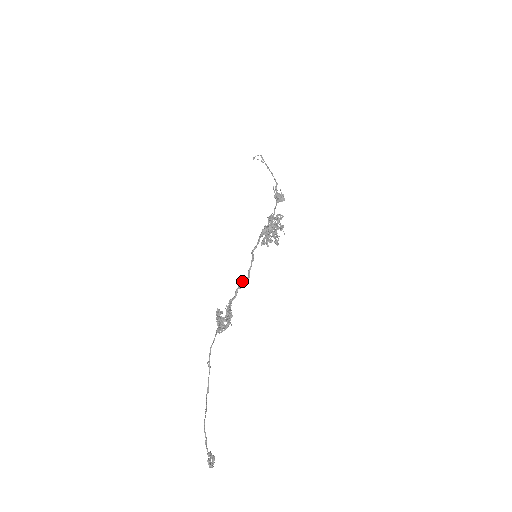
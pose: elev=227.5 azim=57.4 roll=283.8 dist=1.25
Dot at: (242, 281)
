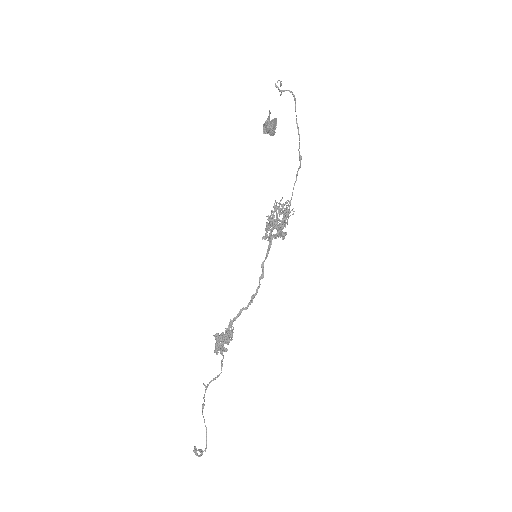
Dot at: (249, 303)
